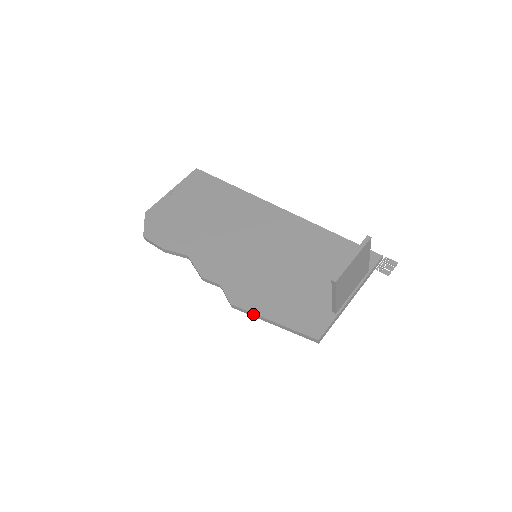
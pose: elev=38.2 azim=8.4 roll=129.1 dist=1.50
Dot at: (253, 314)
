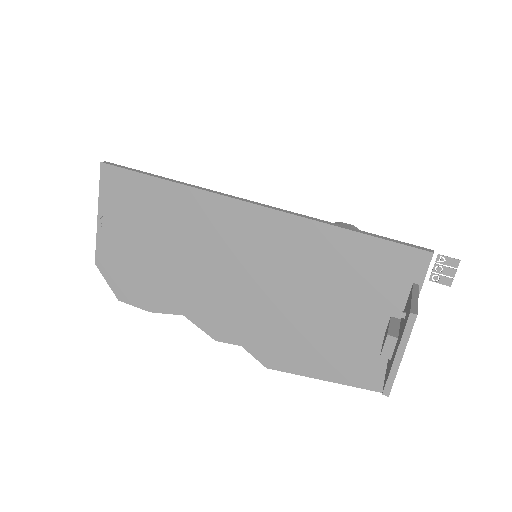
Dot at: (297, 374)
